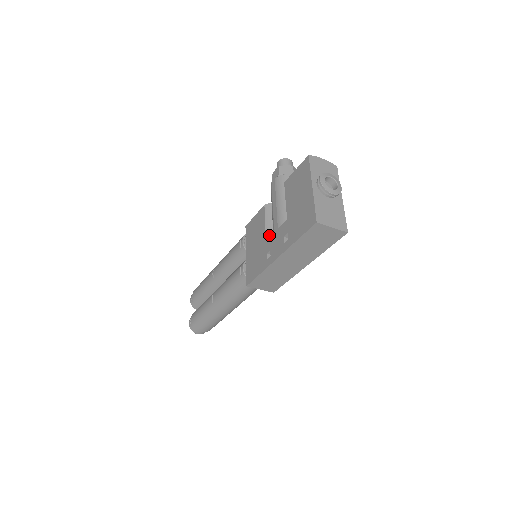
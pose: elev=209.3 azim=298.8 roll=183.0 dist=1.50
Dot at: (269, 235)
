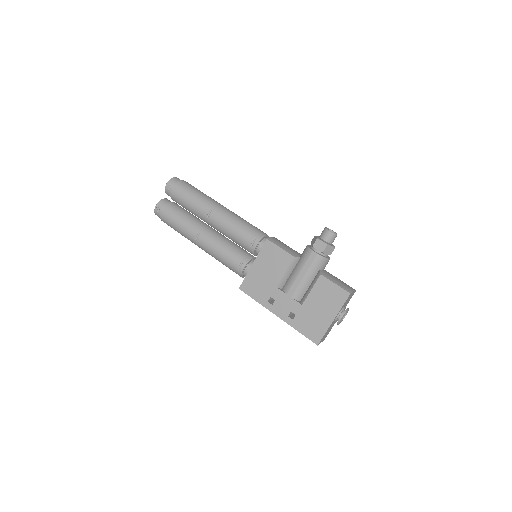
Dot at: (281, 284)
